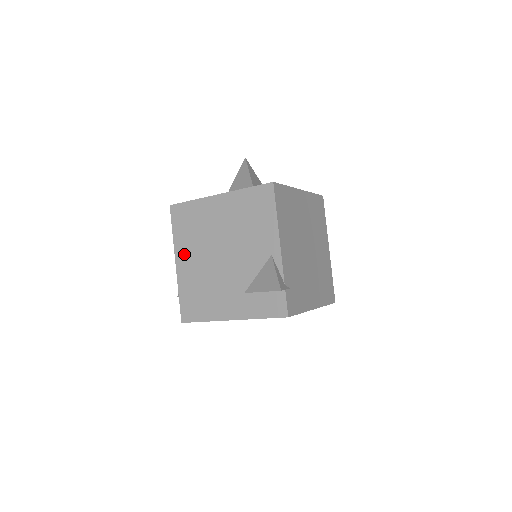
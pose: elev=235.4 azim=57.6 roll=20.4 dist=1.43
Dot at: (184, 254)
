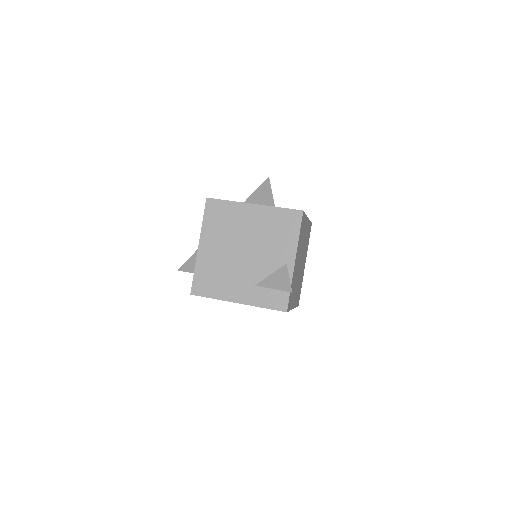
Dot at: (209, 241)
